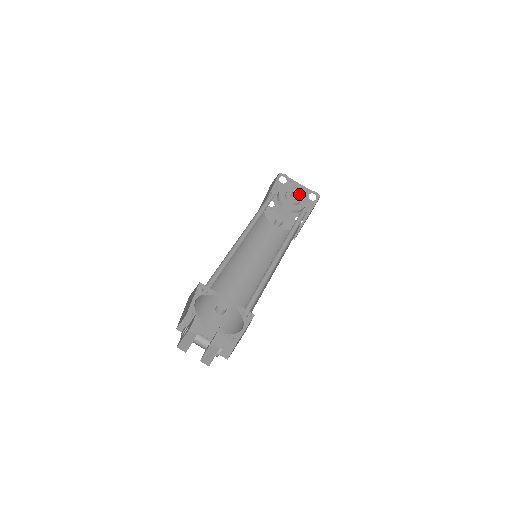
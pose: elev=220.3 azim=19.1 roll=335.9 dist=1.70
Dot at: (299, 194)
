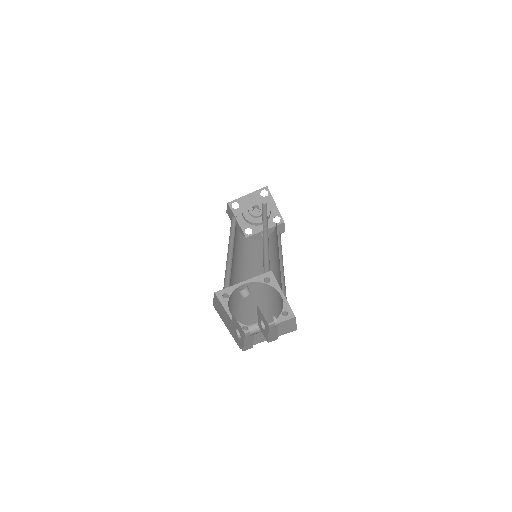
Dot at: (257, 204)
